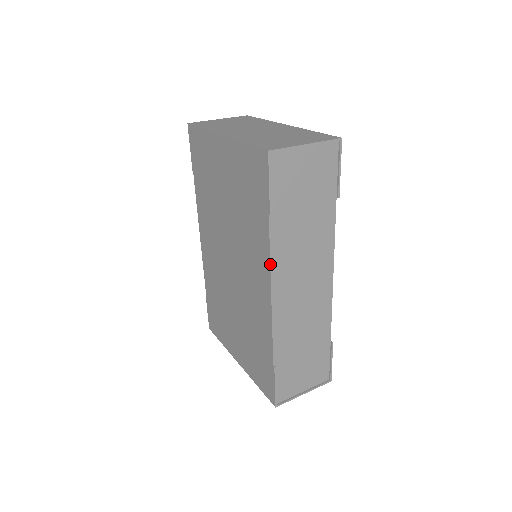
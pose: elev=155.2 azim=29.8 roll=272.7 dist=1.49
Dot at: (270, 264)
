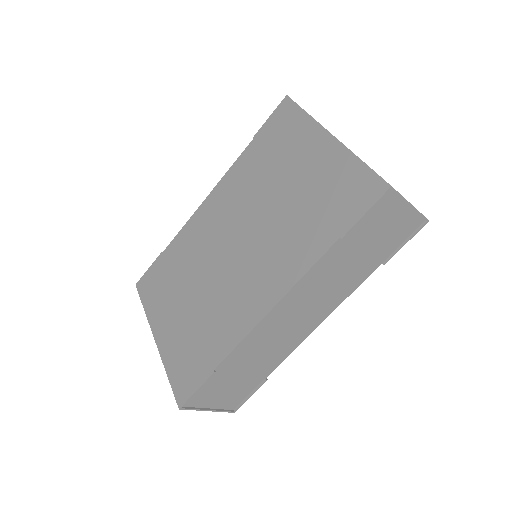
Dot at: (300, 279)
